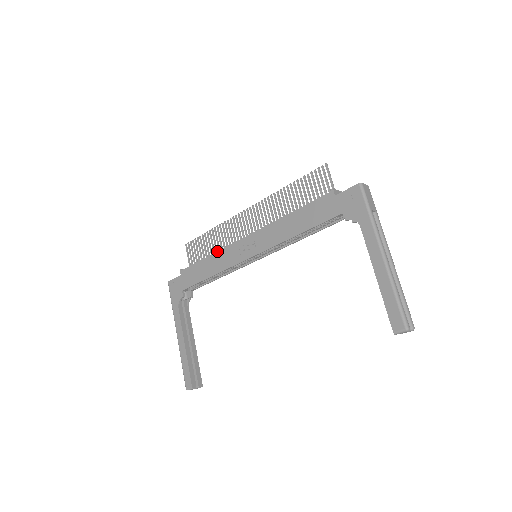
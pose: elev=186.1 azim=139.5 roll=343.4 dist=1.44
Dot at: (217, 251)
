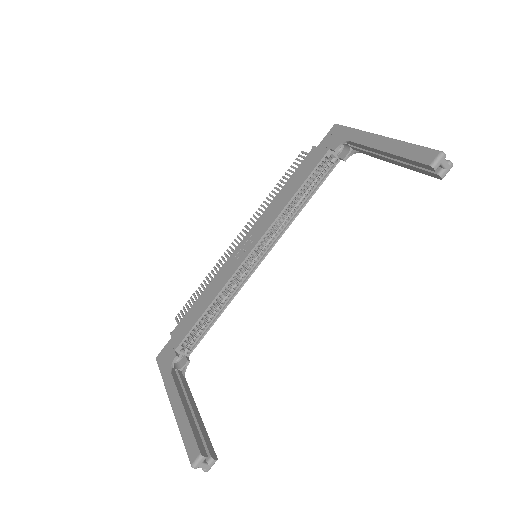
Dot at: (211, 280)
